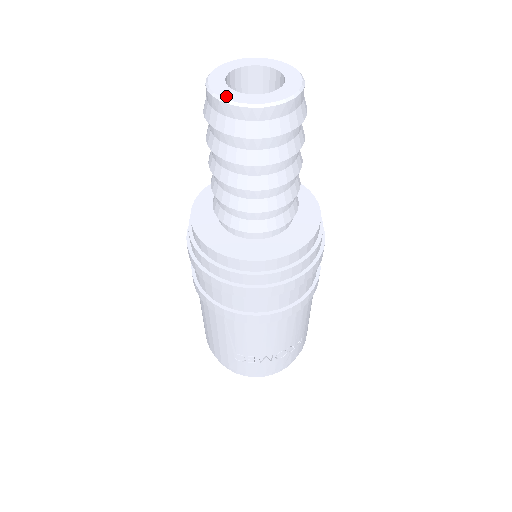
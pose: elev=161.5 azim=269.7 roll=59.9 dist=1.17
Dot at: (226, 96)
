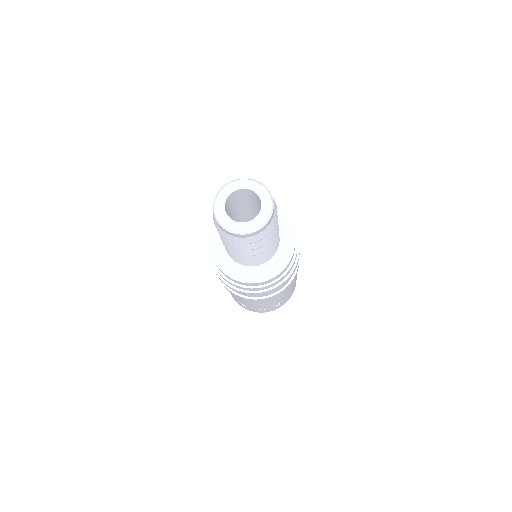
Dot at: (219, 217)
